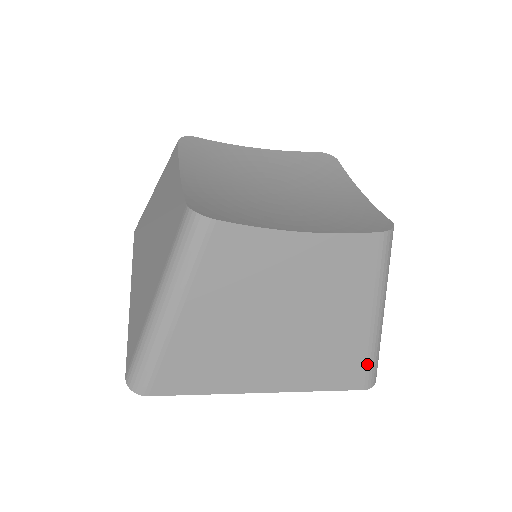
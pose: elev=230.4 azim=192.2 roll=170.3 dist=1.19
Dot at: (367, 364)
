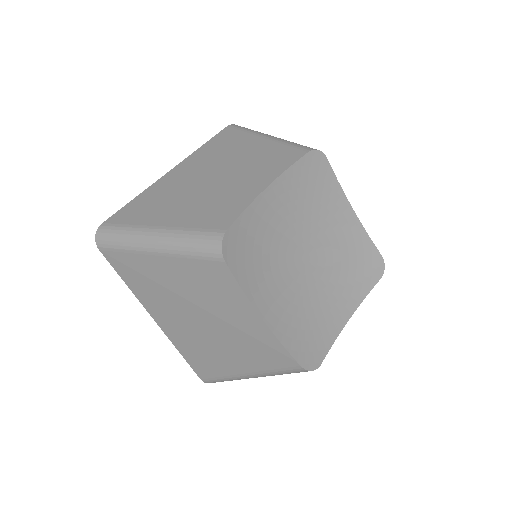
Dot at: occluded
